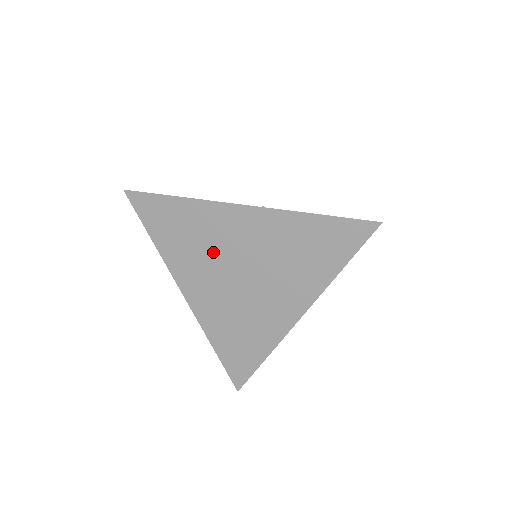
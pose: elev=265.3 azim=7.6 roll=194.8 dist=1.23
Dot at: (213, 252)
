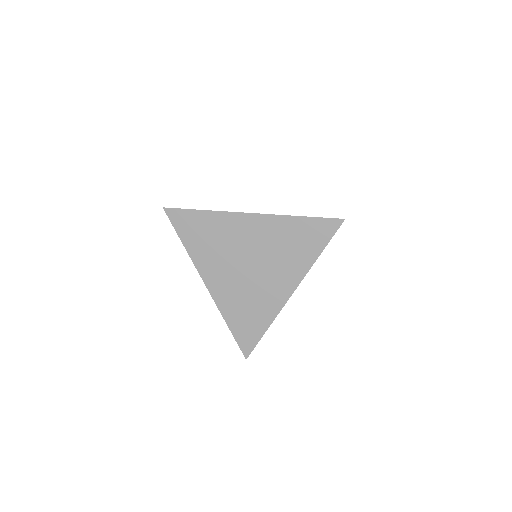
Dot at: (229, 249)
